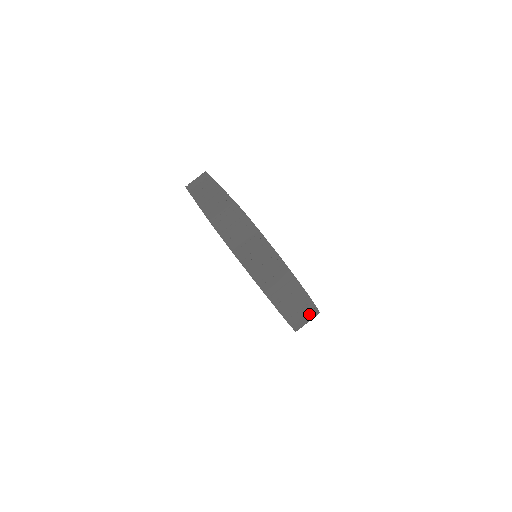
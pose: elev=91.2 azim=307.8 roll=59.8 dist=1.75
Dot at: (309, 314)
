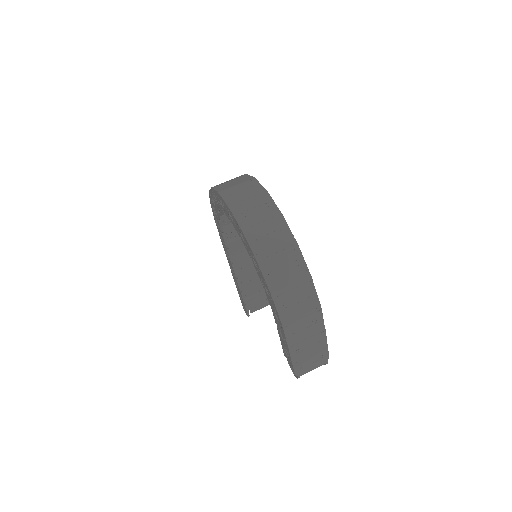
Dot at: (274, 229)
